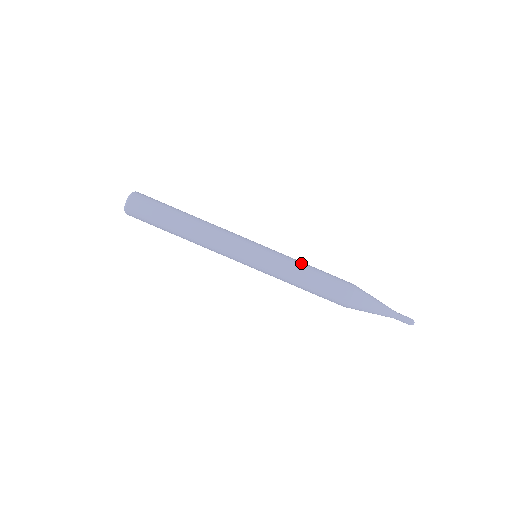
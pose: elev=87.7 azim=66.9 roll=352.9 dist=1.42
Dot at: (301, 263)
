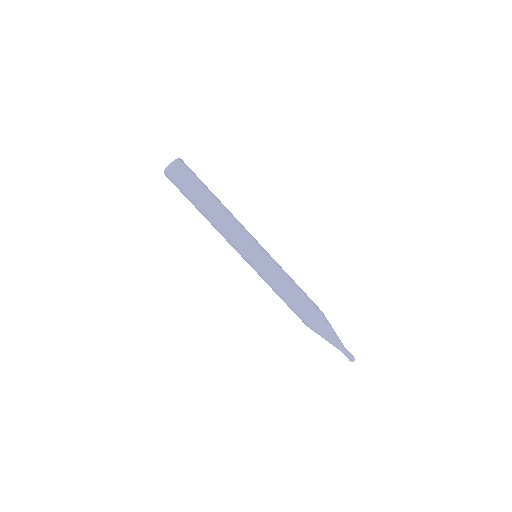
Dot at: (283, 285)
